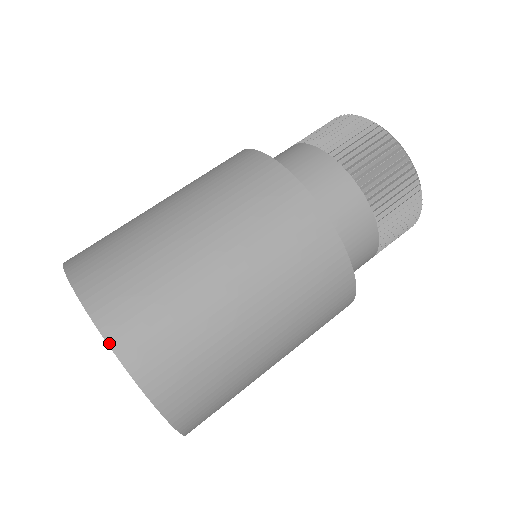
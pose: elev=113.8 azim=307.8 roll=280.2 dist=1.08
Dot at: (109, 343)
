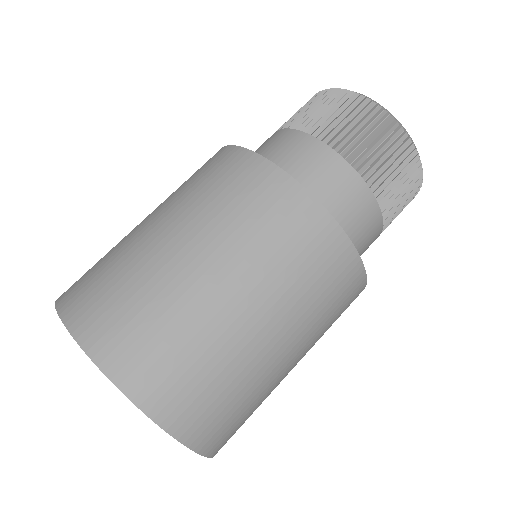
Dot at: (110, 378)
